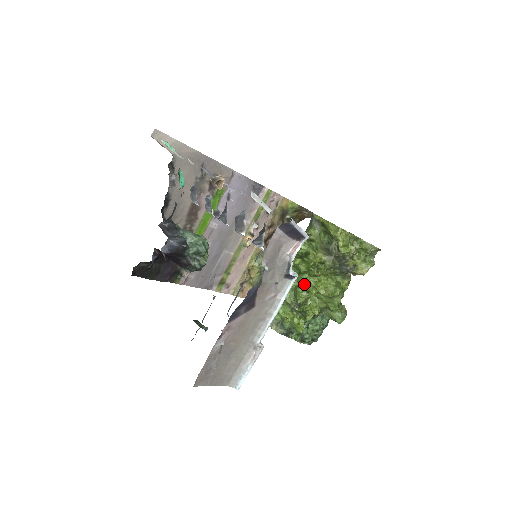
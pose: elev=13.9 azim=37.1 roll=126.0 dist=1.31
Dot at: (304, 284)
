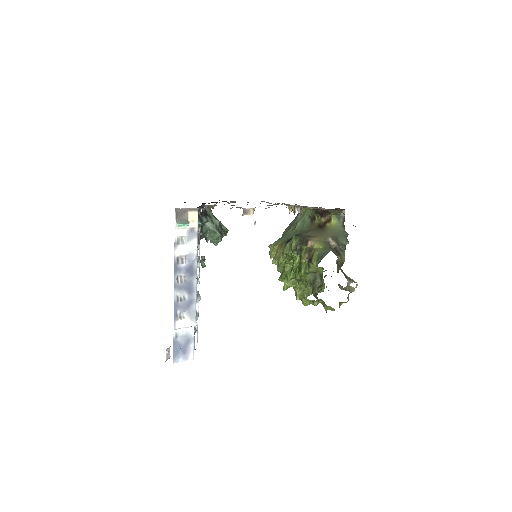
Dot at: (285, 280)
